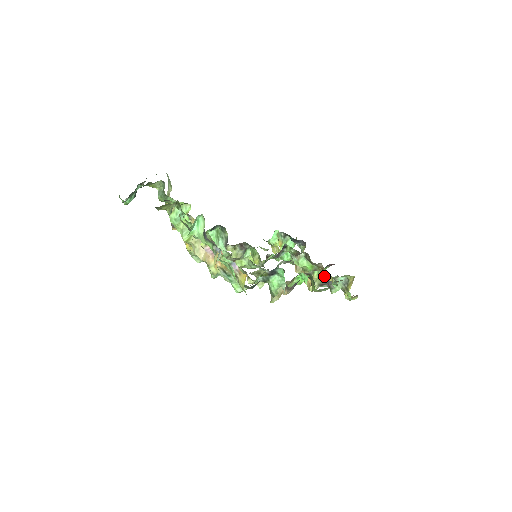
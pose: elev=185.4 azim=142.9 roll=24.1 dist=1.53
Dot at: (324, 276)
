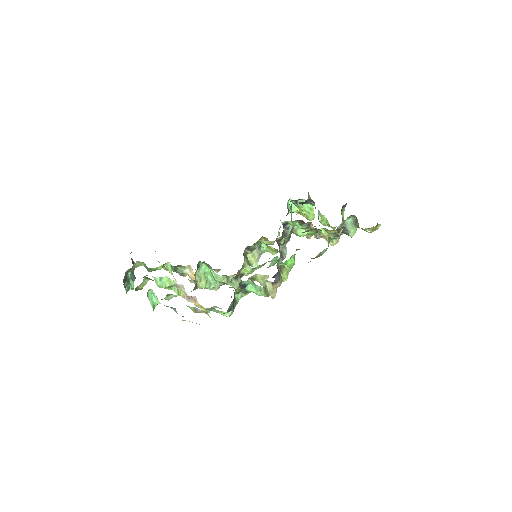
Dot at: (329, 231)
